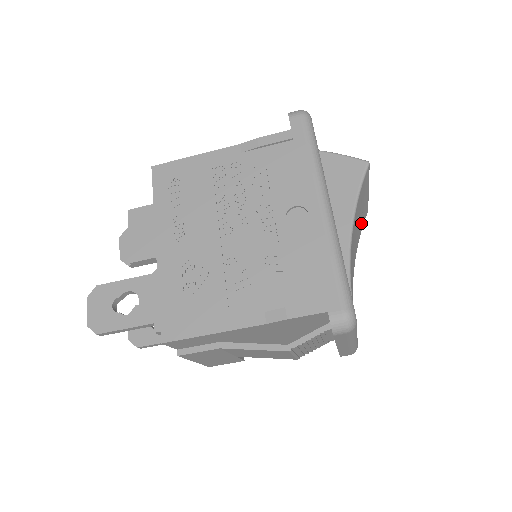
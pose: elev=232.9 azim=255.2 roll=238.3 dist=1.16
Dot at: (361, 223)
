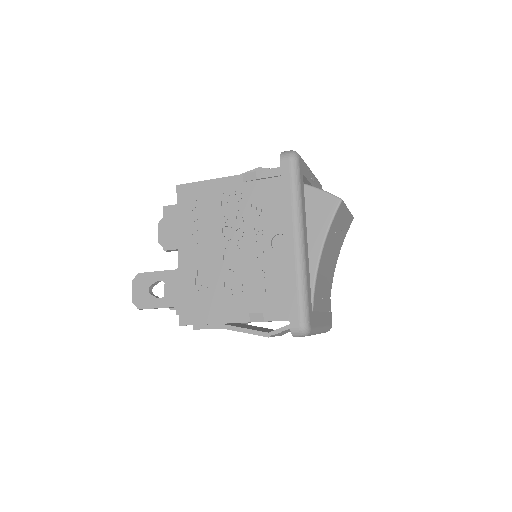
Dot at: (343, 233)
